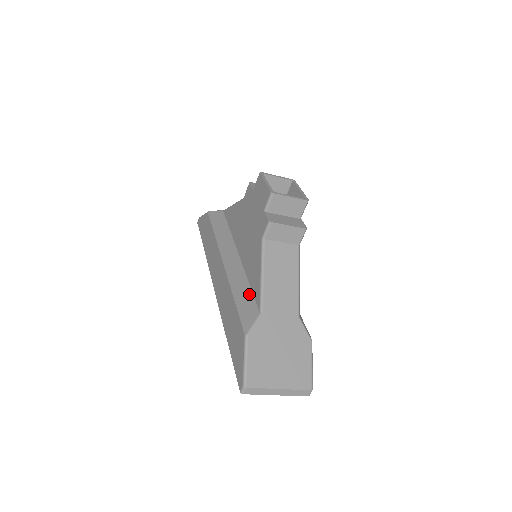
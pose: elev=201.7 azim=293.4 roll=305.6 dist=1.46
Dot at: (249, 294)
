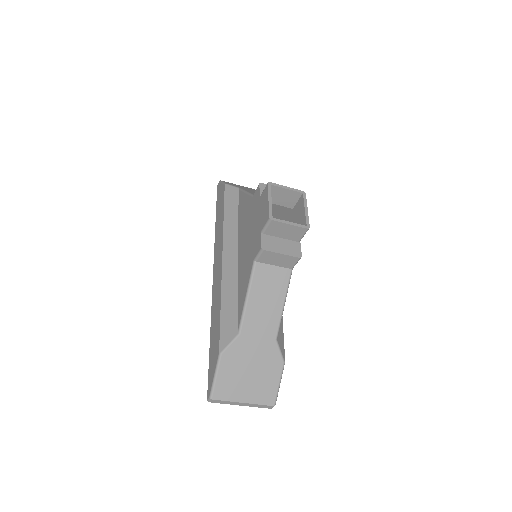
Dot at: (234, 307)
